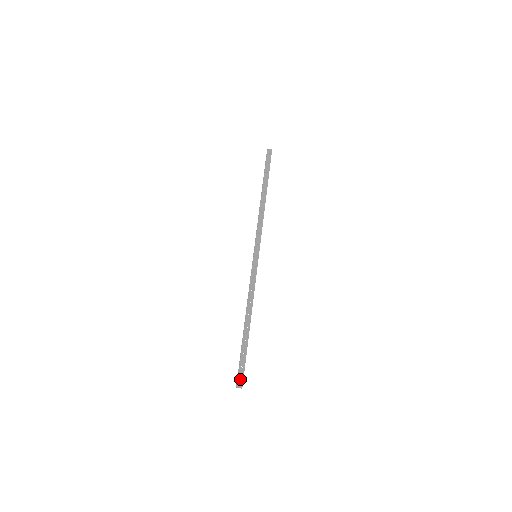
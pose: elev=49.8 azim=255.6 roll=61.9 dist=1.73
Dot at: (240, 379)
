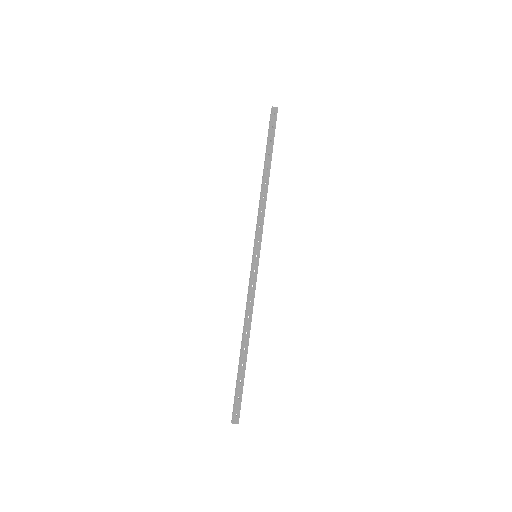
Dot at: (236, 413)
